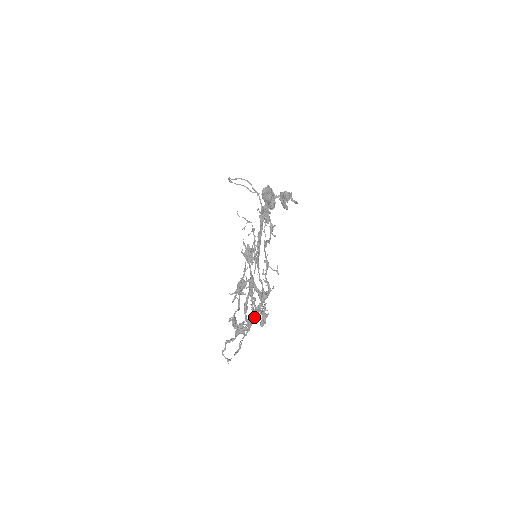
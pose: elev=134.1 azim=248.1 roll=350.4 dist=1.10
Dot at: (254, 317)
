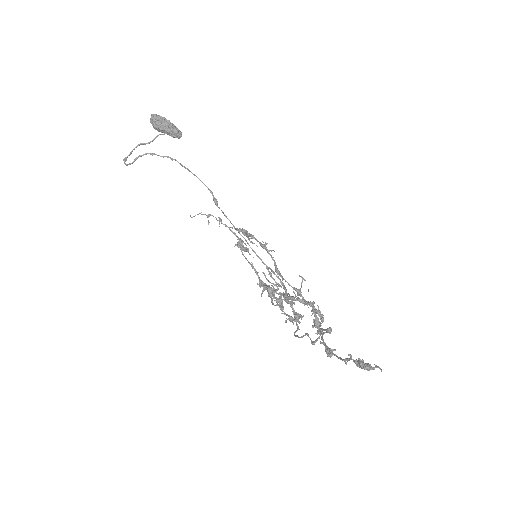
Dot at: occluded
